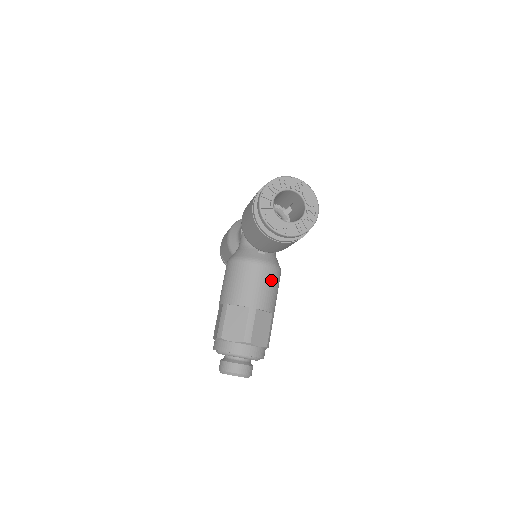
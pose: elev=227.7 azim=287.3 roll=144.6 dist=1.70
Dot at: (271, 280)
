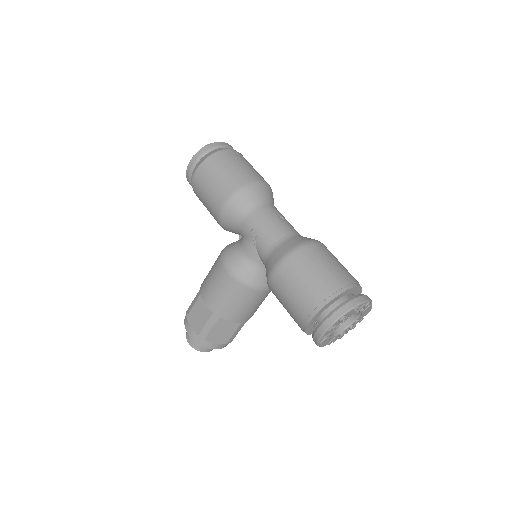
Dot at: occluded
